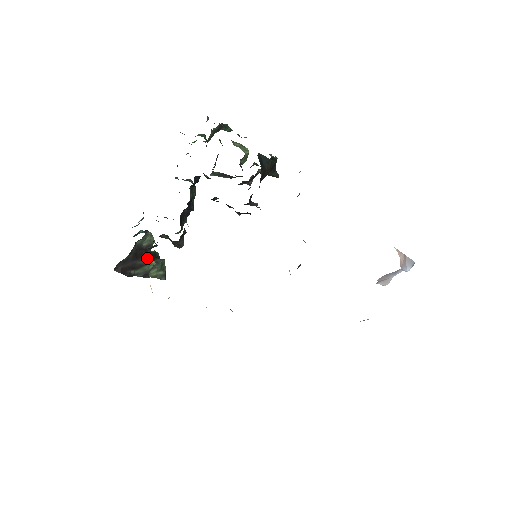
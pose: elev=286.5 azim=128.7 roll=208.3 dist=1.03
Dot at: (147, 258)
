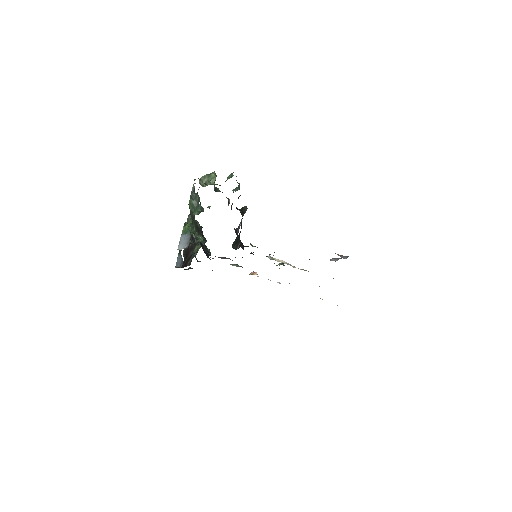
Dot at: (192, 249)
